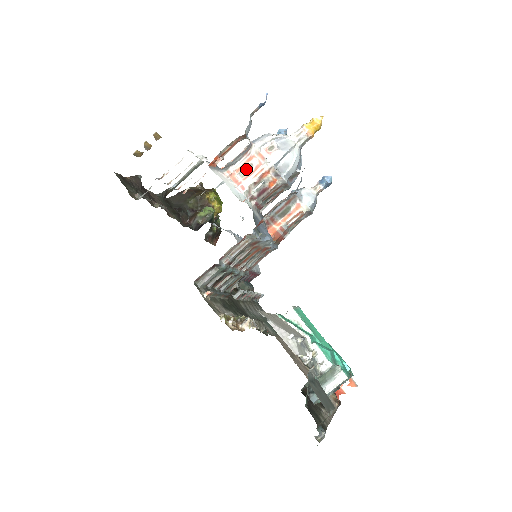
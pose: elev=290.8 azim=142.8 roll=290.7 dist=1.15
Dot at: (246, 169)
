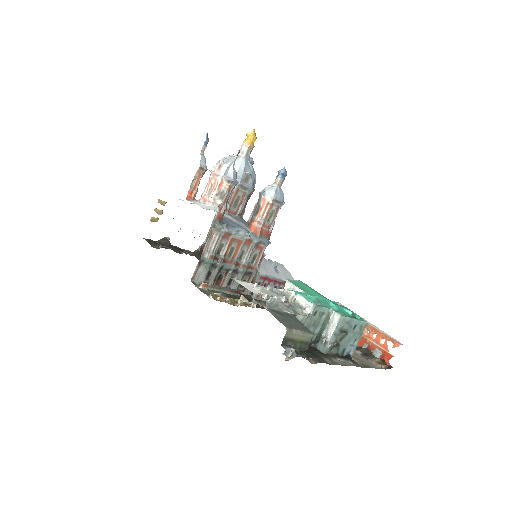
Dot at: (210, 189)
